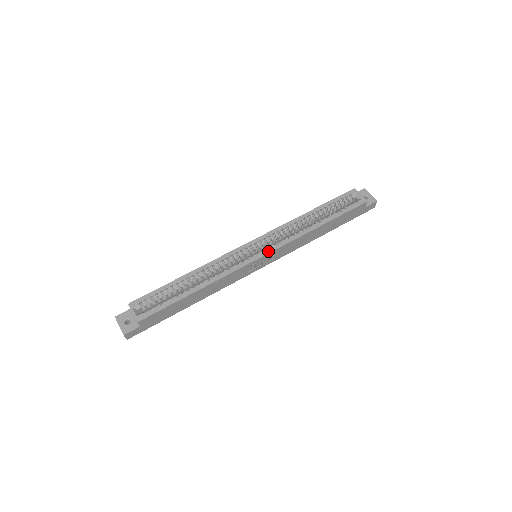
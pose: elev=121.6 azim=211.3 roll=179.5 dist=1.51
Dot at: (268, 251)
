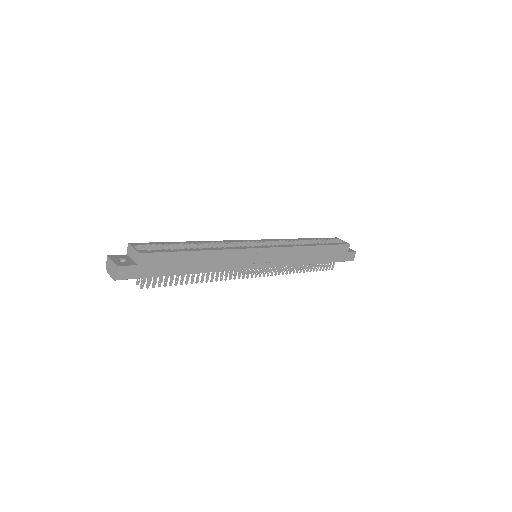
Dot at: (271, 246)
